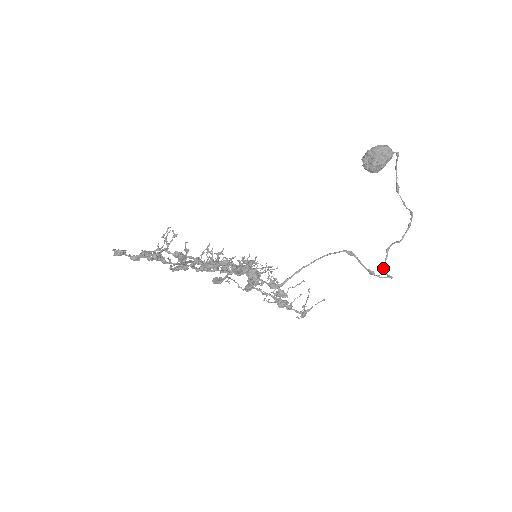
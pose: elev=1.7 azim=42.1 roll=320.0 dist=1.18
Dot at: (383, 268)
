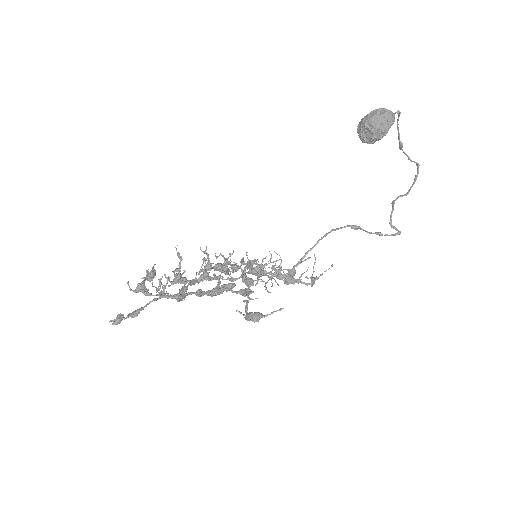
Dot at: (390, 221)
